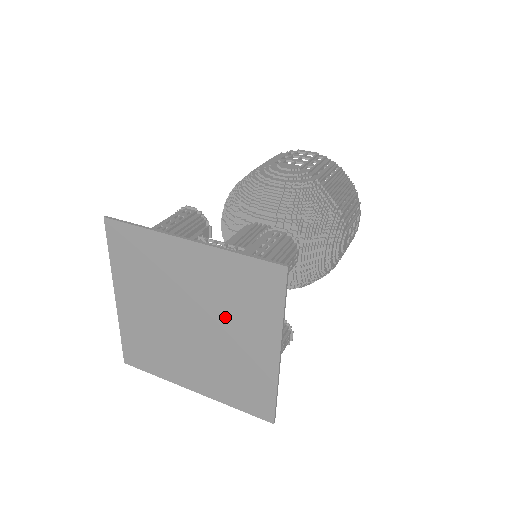
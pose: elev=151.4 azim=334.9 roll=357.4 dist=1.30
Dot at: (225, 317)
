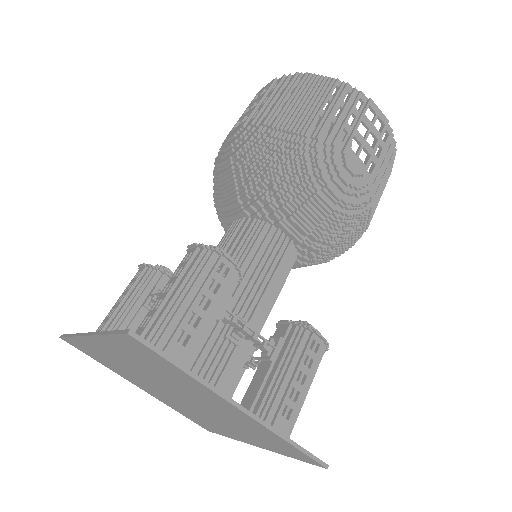
Dot at: (225, 421)
